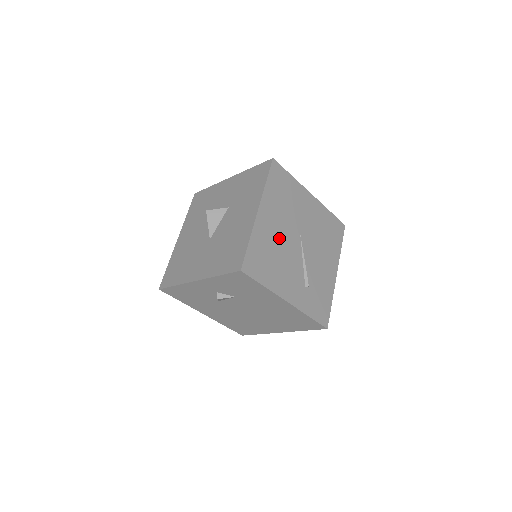
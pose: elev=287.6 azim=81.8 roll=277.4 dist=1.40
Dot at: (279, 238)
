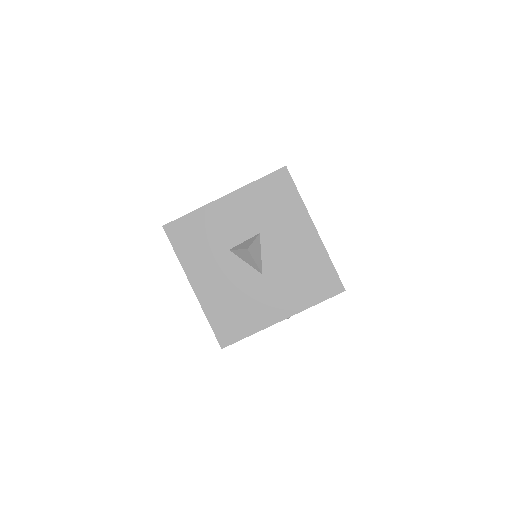
Dot at: occluded
